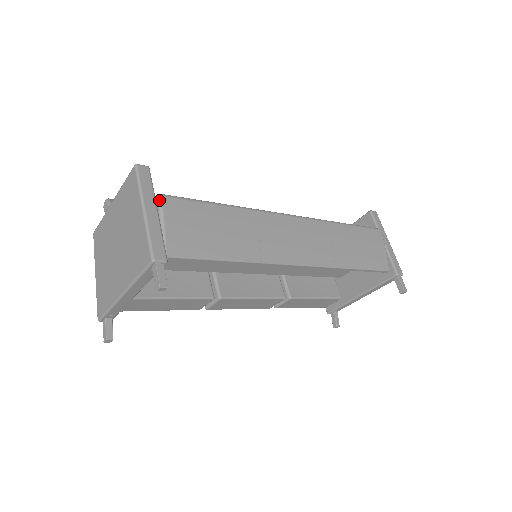
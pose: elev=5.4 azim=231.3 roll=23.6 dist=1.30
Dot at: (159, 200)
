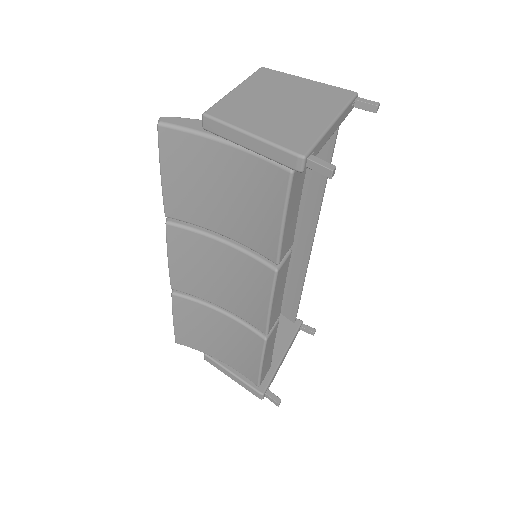
Dot at: occluded
